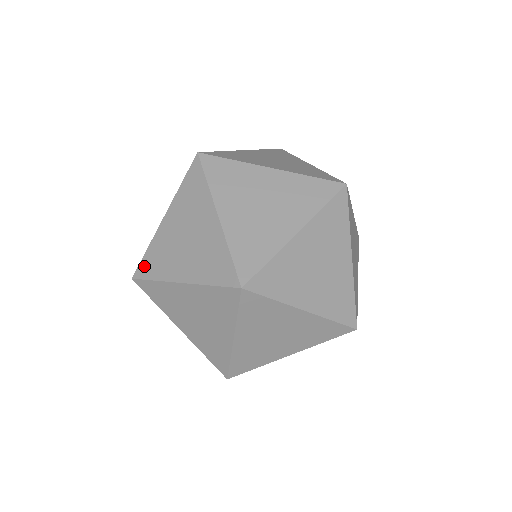
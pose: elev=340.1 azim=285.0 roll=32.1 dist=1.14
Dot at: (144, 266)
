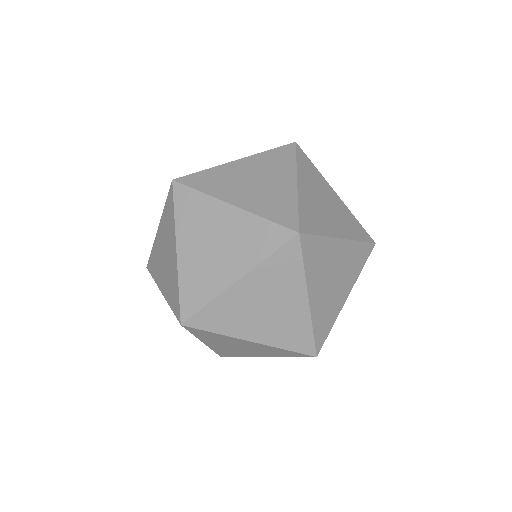
Dot at: occluded
